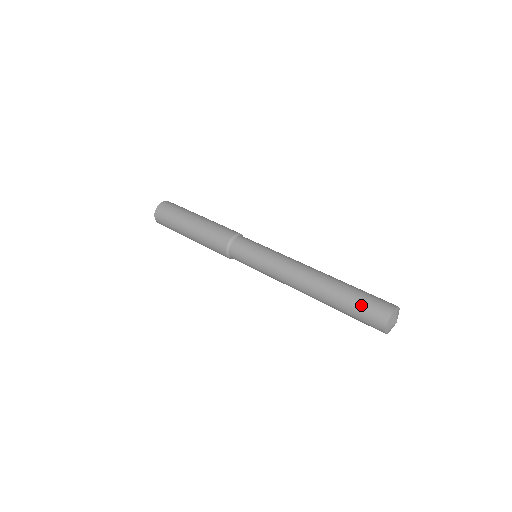
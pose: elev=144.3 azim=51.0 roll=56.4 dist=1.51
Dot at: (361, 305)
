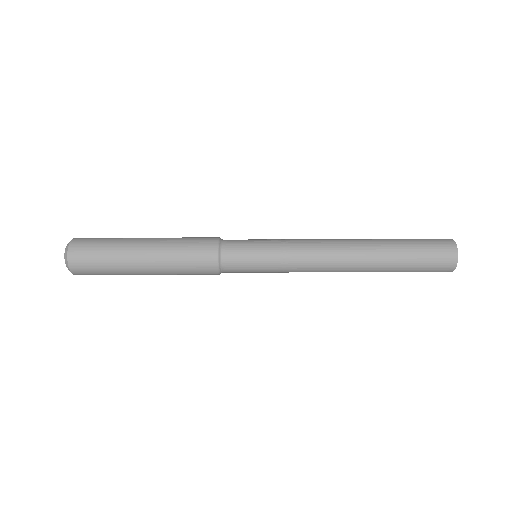
Dot at: occluded
